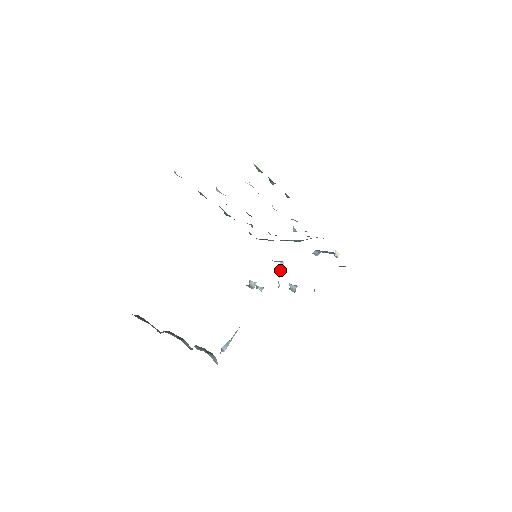
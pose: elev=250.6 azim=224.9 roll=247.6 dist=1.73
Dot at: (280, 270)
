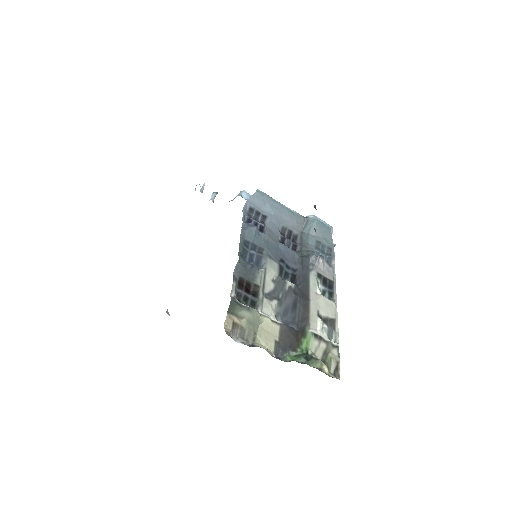
Dot at: occluded
